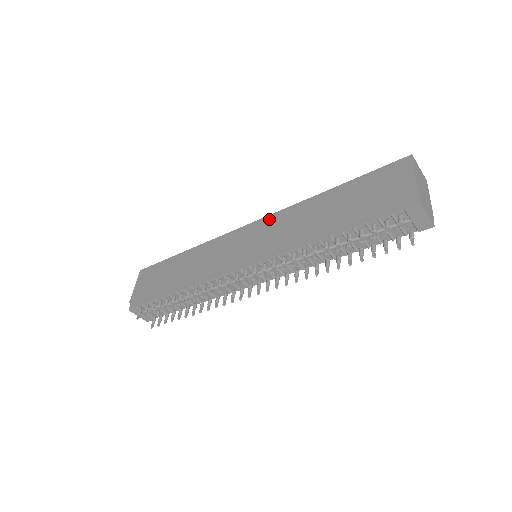
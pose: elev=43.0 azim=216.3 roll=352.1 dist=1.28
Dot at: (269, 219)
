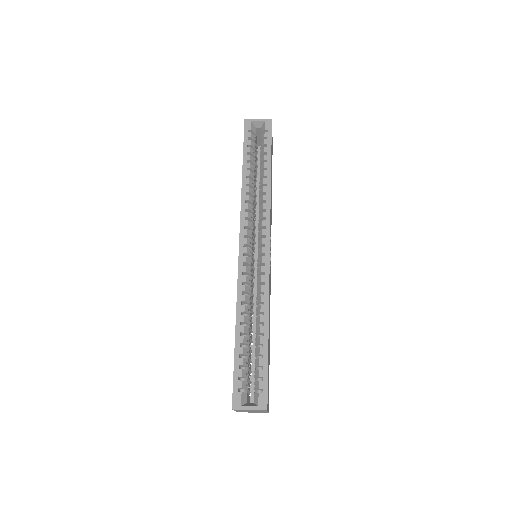
Dot at: (238, 269)
